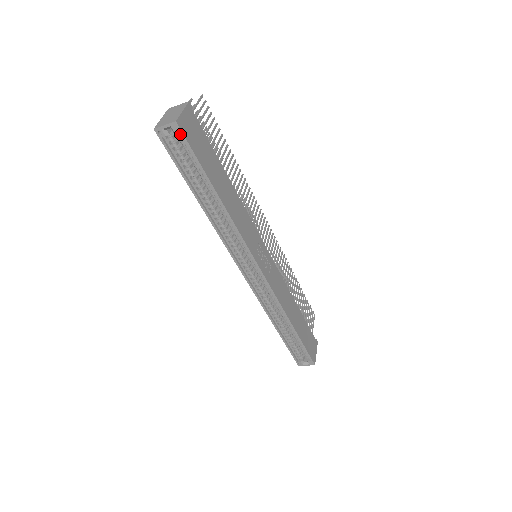
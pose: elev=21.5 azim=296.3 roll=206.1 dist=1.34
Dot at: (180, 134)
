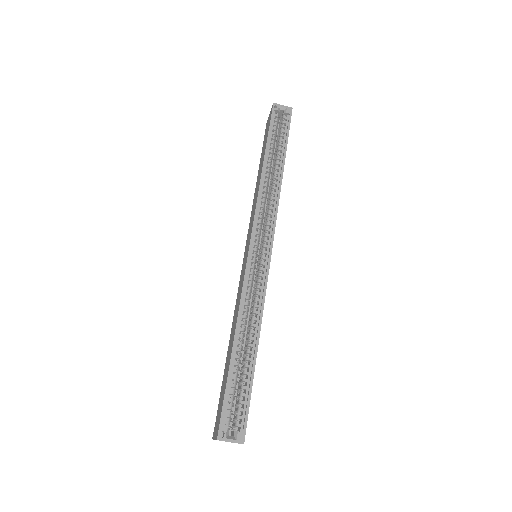
Dot at: (287, 117)
